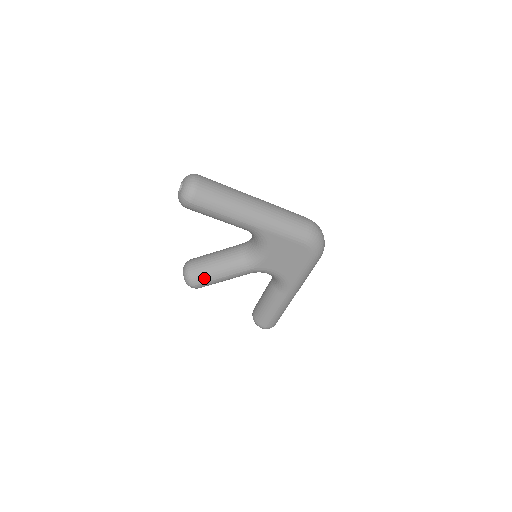
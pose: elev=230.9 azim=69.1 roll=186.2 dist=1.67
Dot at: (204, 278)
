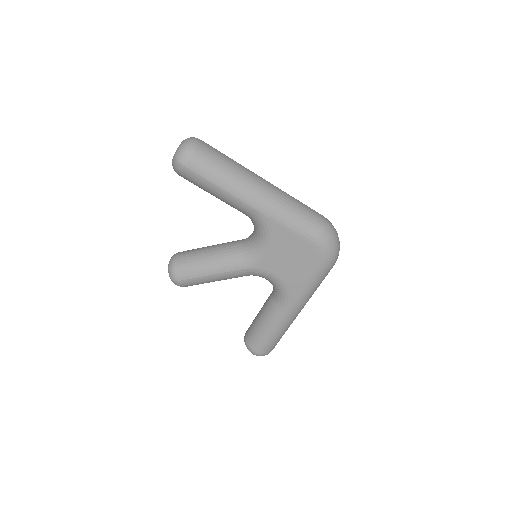
Dot at: (191, 273)
